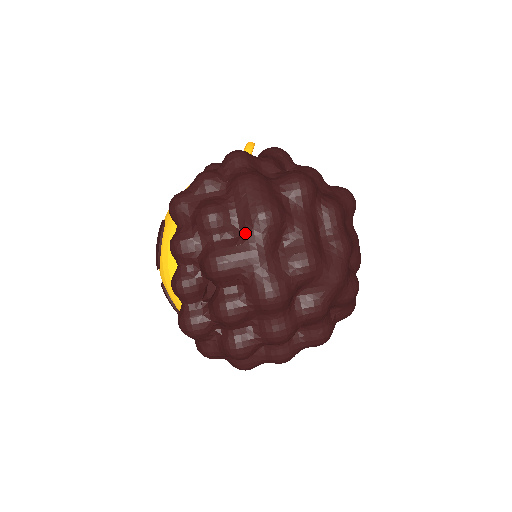
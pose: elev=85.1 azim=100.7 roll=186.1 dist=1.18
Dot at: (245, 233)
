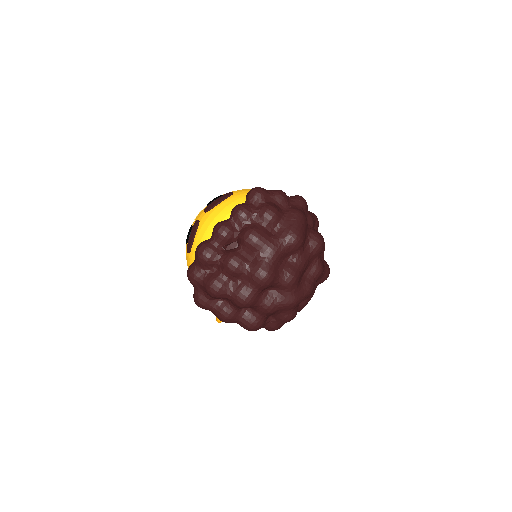
Dot at: (279, 236)
